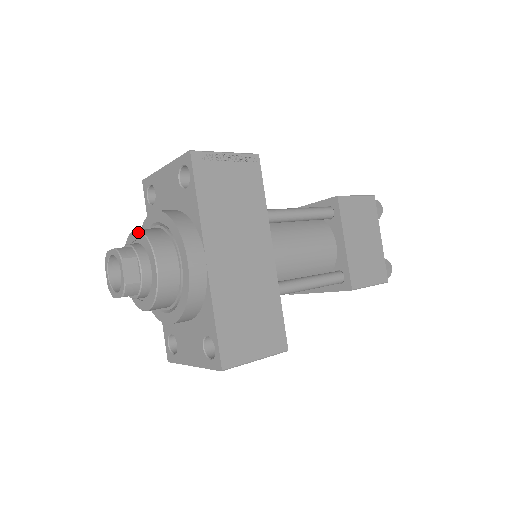
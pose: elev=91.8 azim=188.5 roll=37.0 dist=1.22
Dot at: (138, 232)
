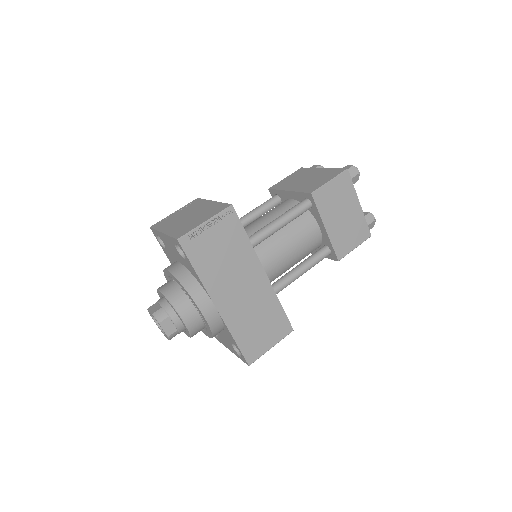
Dot at: (163, 295)
